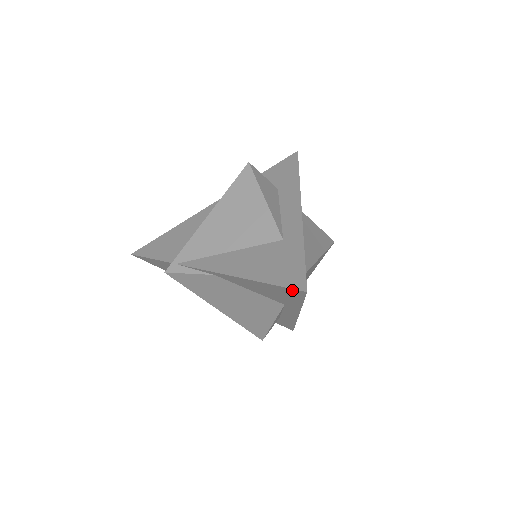
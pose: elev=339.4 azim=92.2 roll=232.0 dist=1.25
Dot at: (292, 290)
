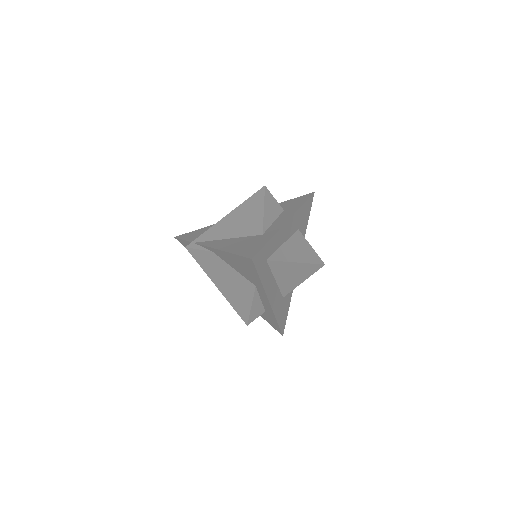
Dot at: (246, 259)
